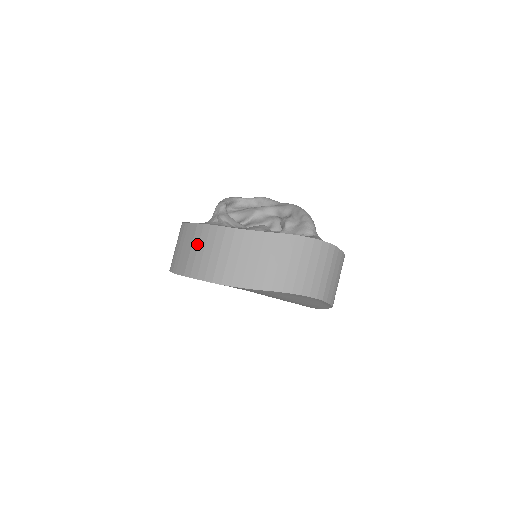
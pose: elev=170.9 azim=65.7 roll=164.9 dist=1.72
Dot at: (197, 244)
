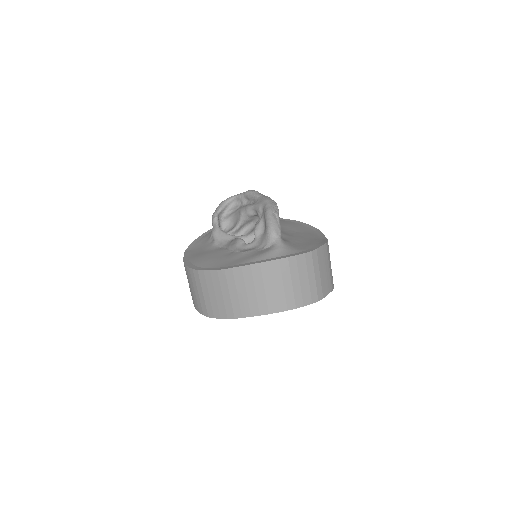
Dot at: (188, 280)
